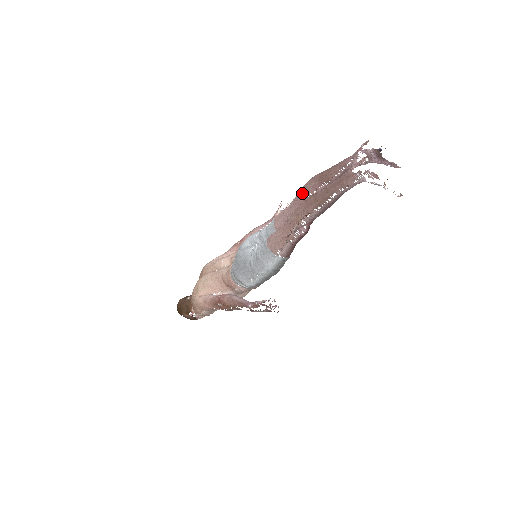
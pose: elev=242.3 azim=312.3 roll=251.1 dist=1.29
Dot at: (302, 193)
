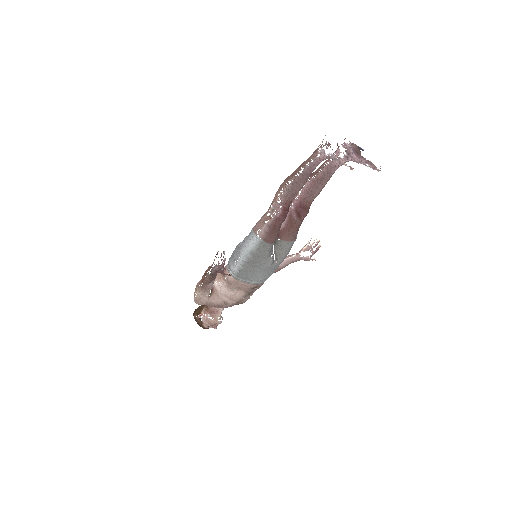
Dot at: occluded
